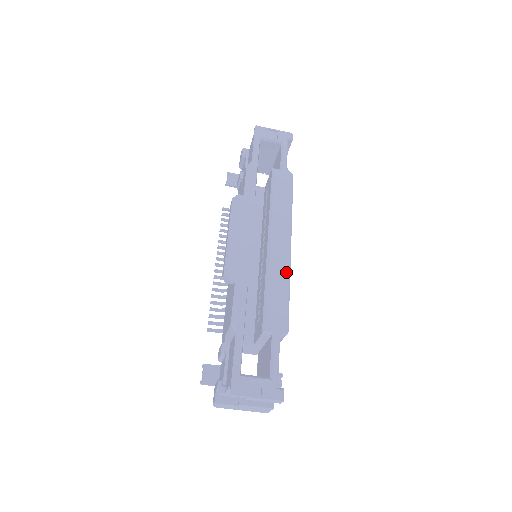
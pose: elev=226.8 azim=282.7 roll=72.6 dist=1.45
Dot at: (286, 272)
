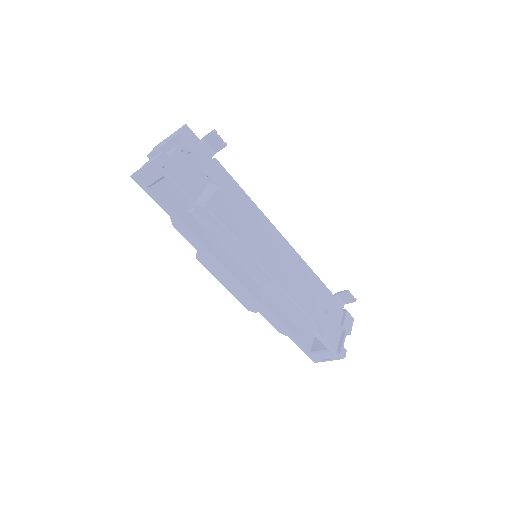
Dot at: (281, 293)
